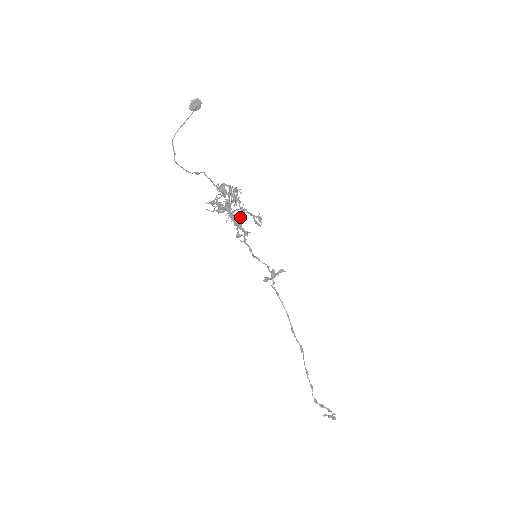
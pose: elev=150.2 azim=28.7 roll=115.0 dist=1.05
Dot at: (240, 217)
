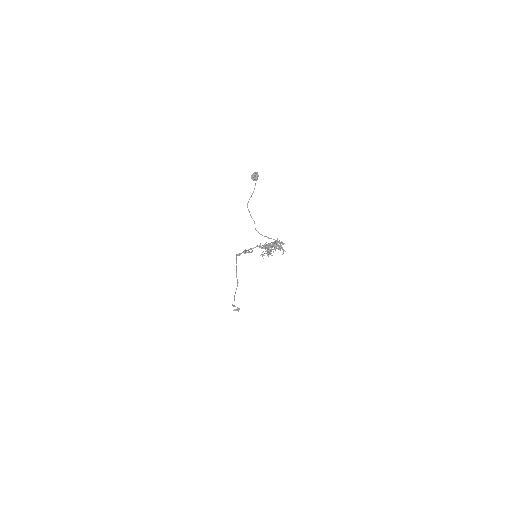
Dot at: occluded
